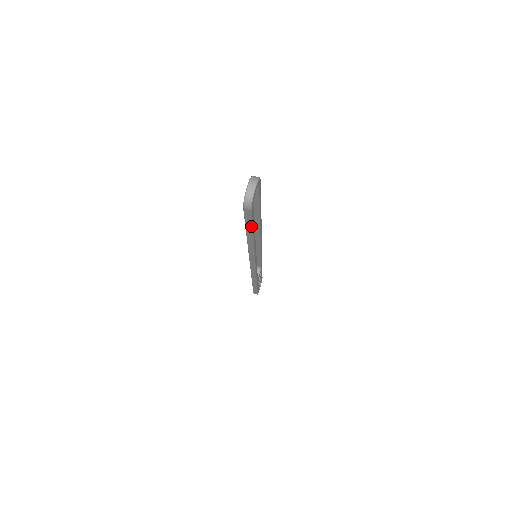
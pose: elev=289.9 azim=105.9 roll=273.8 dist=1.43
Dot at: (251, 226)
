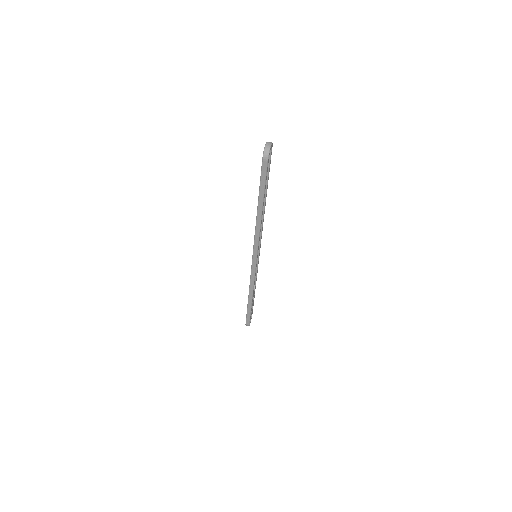
Dot at: (264, 187)
